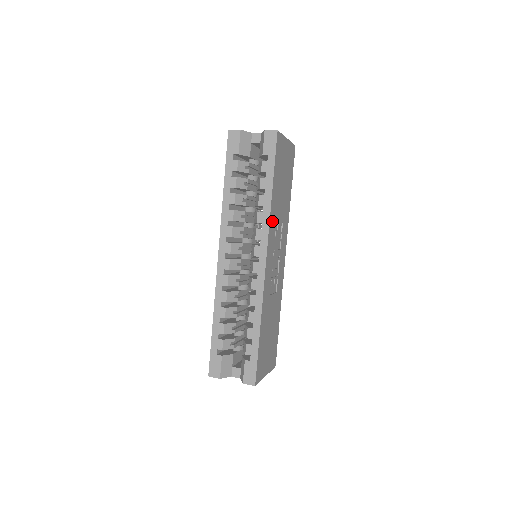
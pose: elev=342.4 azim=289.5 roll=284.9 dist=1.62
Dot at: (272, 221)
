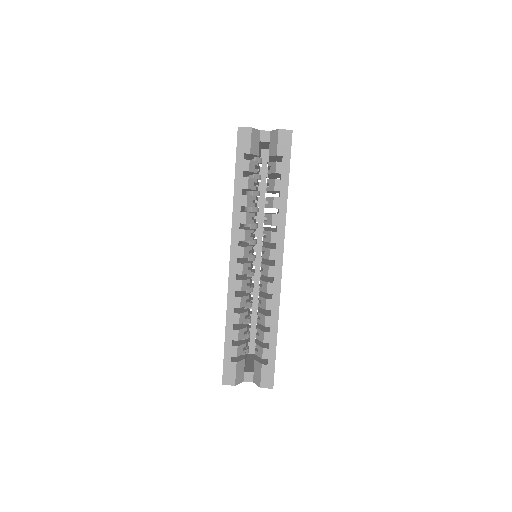
Dot at: occluded
